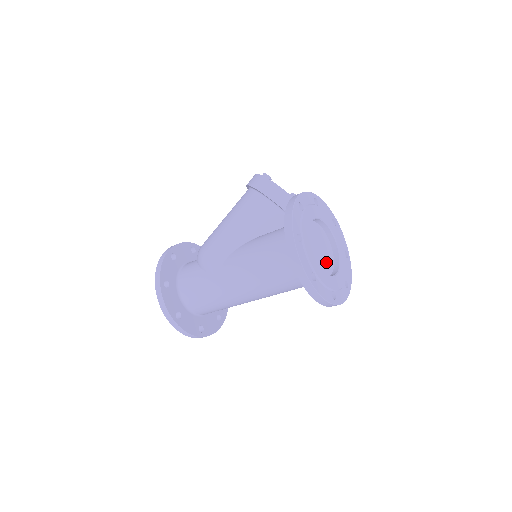
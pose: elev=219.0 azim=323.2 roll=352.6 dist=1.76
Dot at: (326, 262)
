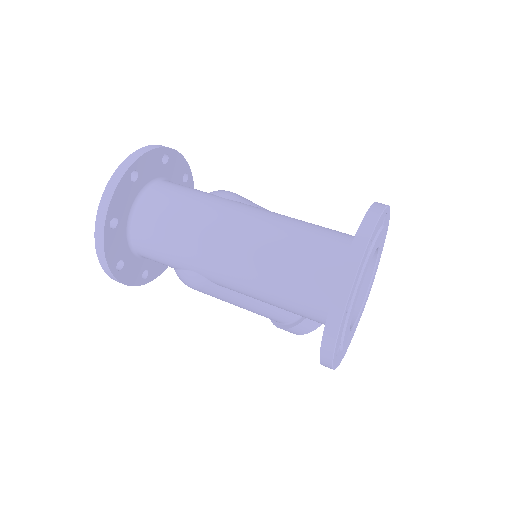
Dot at: occluded
